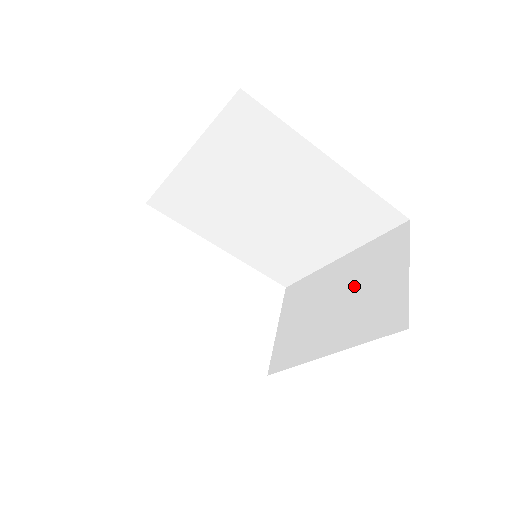
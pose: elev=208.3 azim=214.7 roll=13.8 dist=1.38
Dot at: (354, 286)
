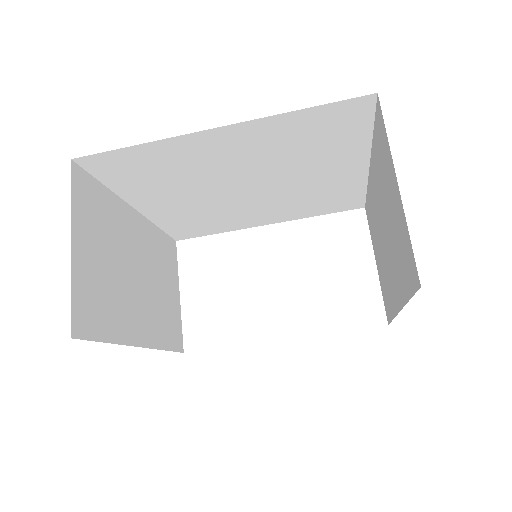
Dot at: (384, 210)
